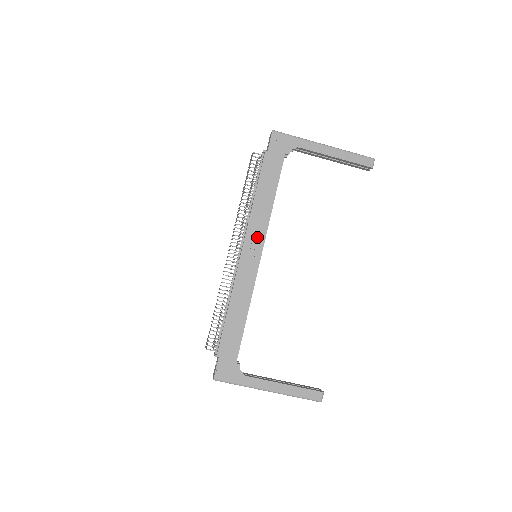
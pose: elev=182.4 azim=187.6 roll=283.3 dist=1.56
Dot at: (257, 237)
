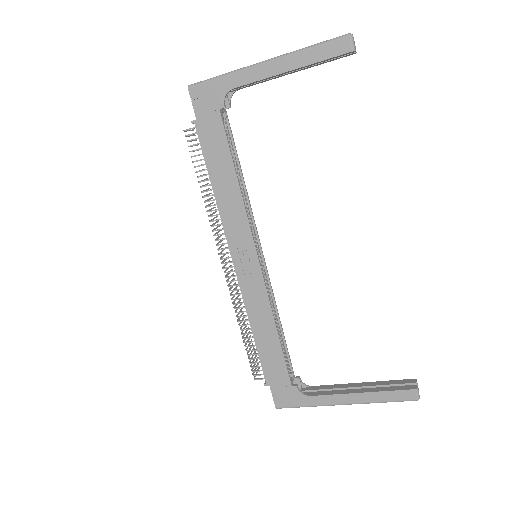
Dot at: (241, 237)
